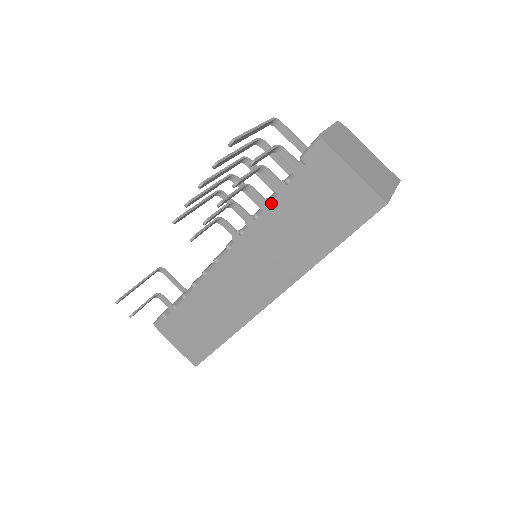
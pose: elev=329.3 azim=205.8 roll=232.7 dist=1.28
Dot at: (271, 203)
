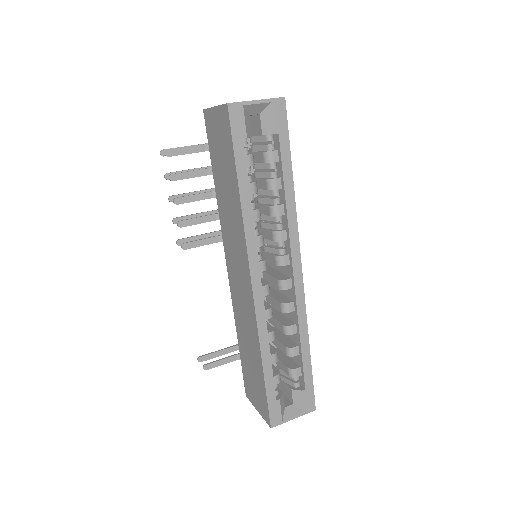
Dot at: (215, 186)
